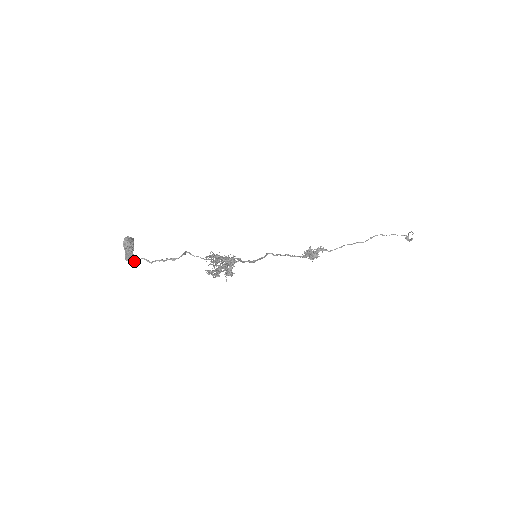
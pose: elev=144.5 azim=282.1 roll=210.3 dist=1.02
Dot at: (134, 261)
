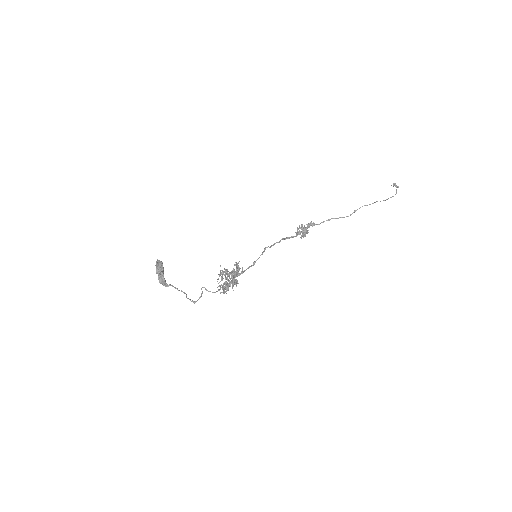
Dot at: (166, 284)
